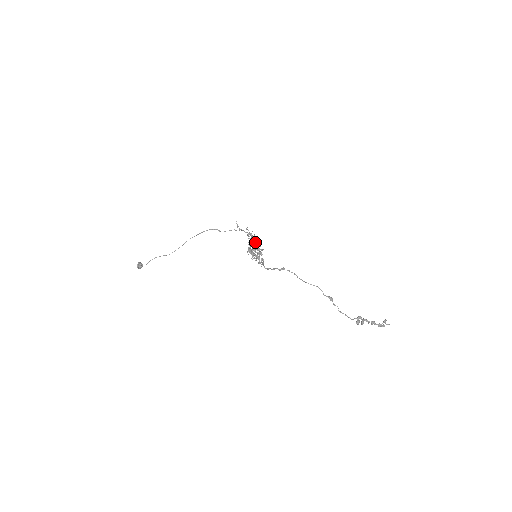
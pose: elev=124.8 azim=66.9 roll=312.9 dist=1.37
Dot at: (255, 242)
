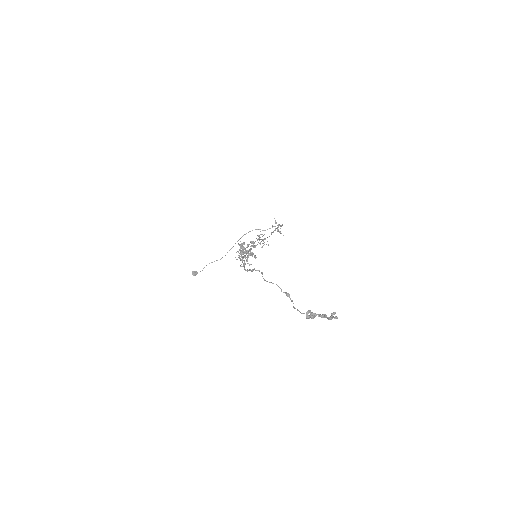
Dot at: (253, 243)
